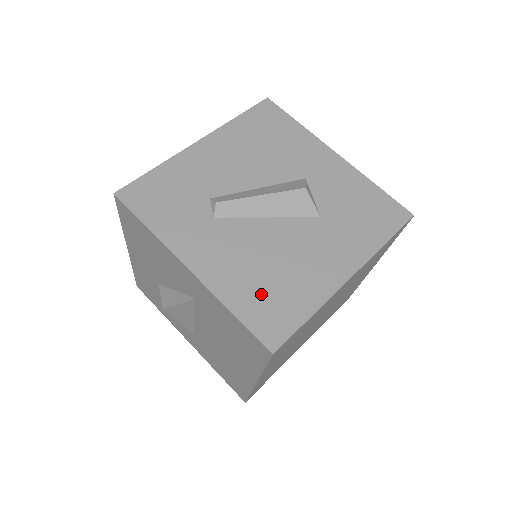
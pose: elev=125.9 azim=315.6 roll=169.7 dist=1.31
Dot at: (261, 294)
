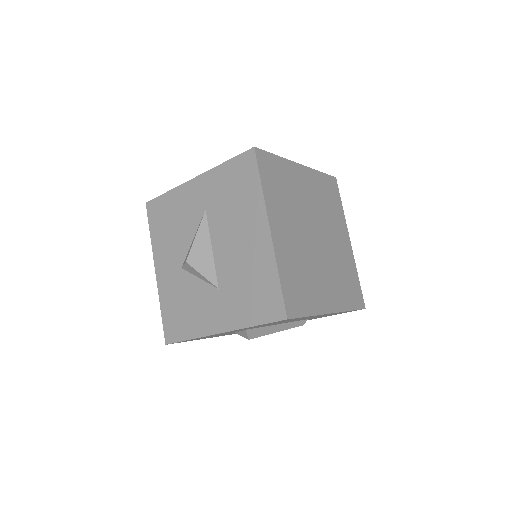
Dot at: occluded
